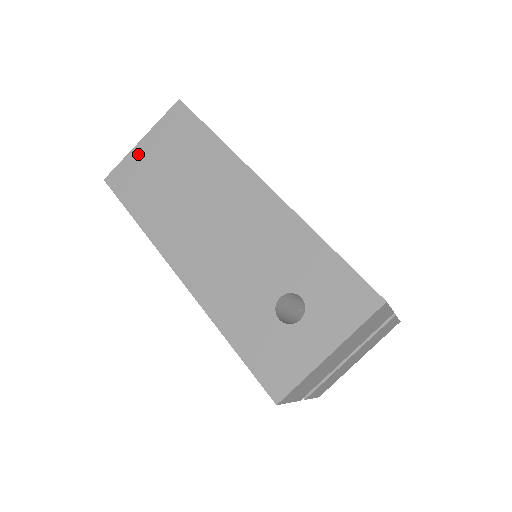
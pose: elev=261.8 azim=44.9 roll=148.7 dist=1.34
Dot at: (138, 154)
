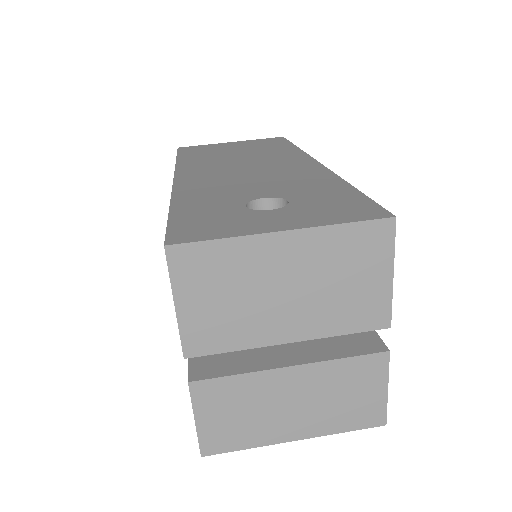
Dot at: (221, 144)
